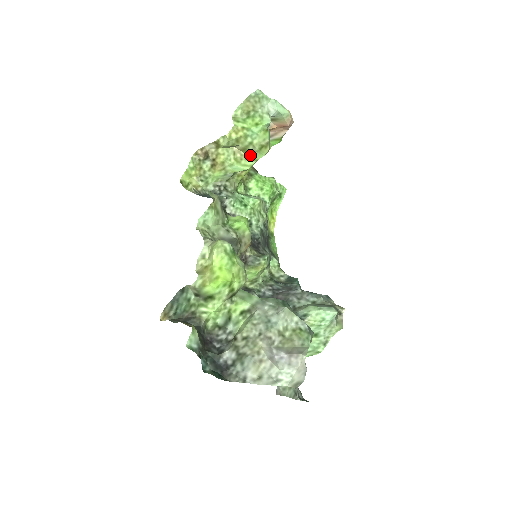
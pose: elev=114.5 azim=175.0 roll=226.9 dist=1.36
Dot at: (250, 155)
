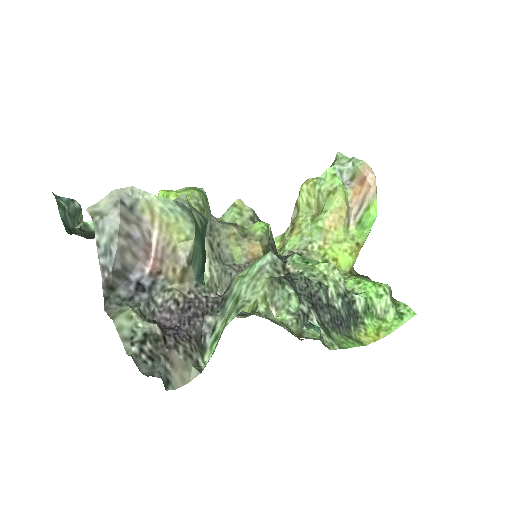
Dot at: (323, 210)
